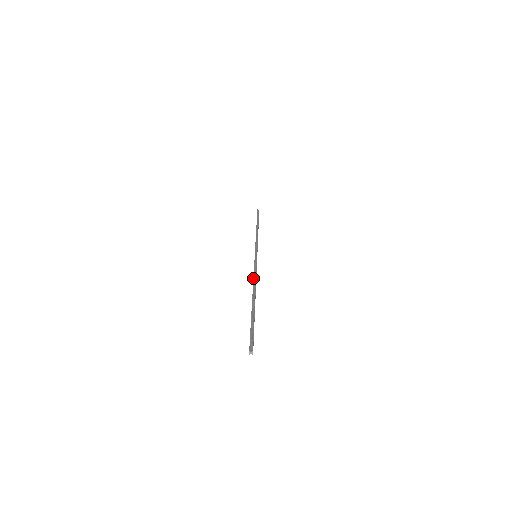
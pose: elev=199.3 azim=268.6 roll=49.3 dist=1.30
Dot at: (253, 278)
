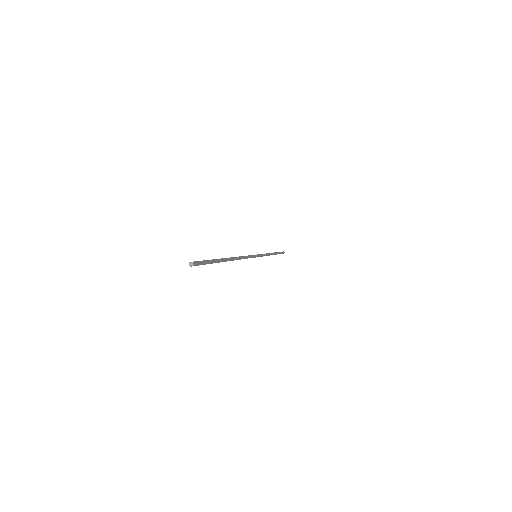
Dot at: occluded
